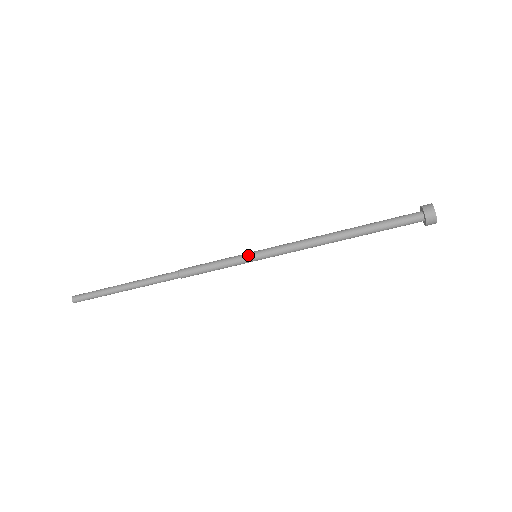
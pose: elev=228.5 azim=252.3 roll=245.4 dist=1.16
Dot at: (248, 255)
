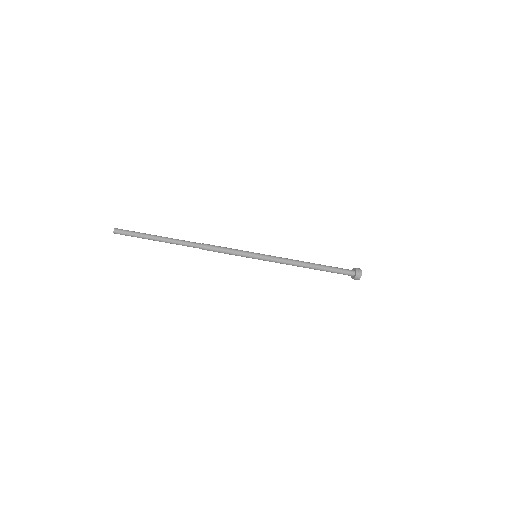
Dot at: (253, 253)
